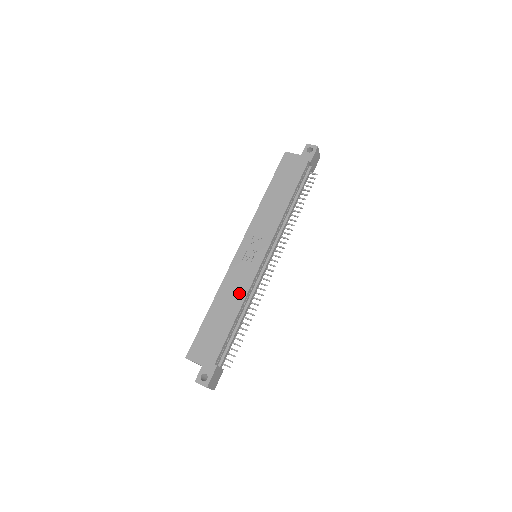
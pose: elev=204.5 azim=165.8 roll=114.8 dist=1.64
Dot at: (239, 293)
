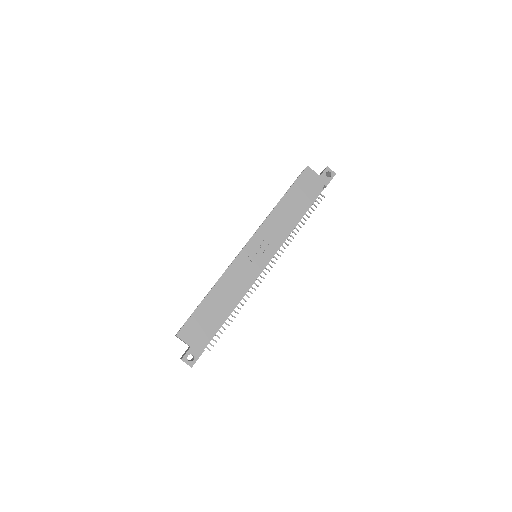
Dot at: (237, 289)
